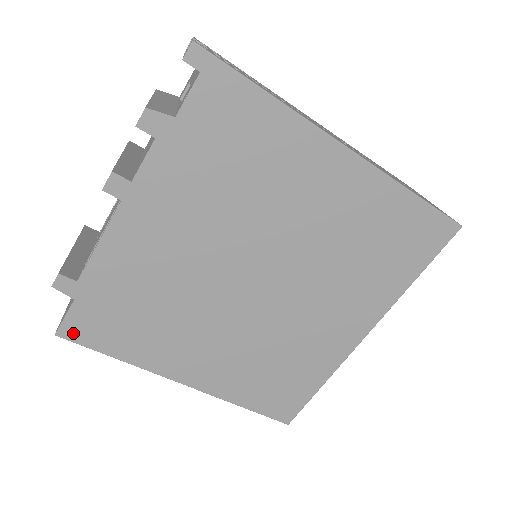
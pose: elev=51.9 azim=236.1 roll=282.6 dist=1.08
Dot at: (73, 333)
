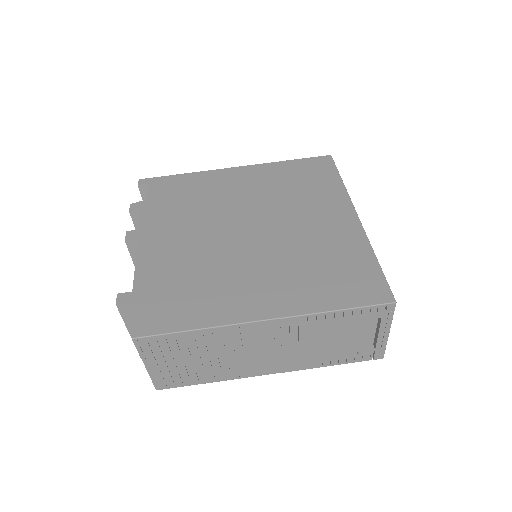
Dot at: (146, 329)
